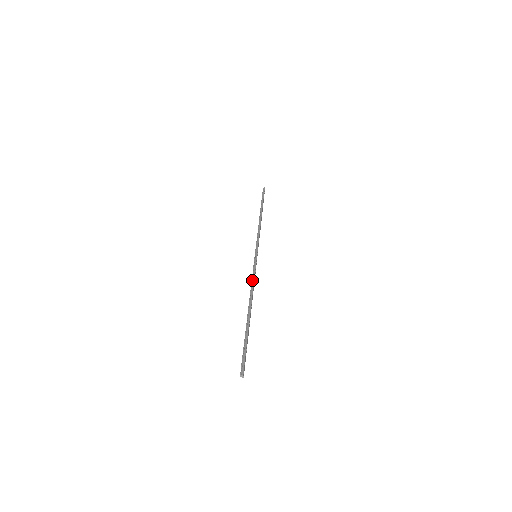
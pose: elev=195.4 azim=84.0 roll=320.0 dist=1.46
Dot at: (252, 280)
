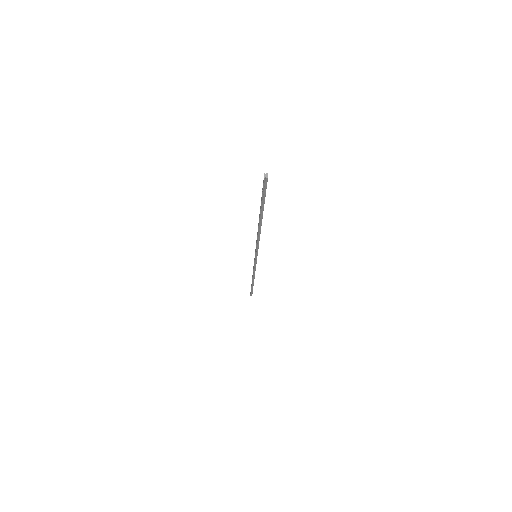
Dot at: occluded
